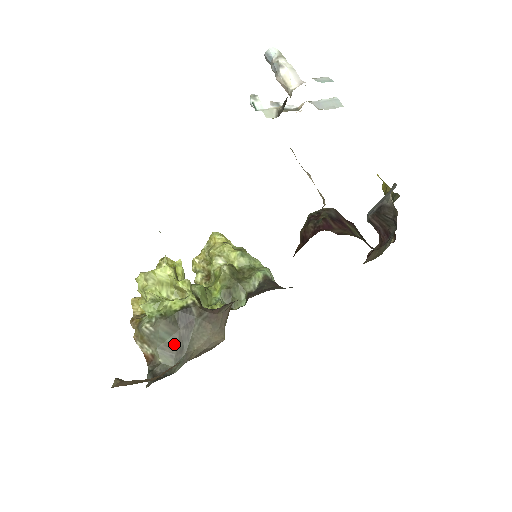
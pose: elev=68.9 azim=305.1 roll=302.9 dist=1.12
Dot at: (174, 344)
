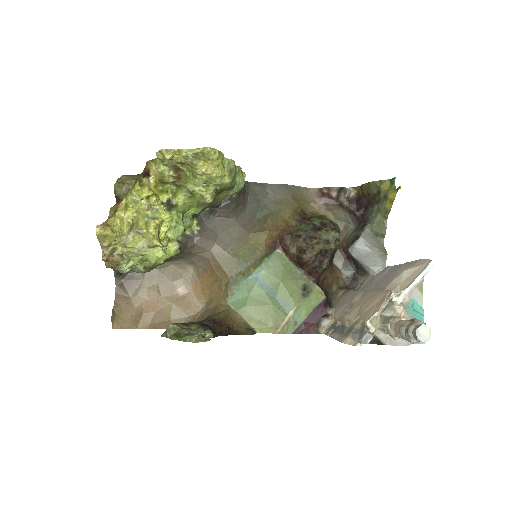
Dot at: occluded
